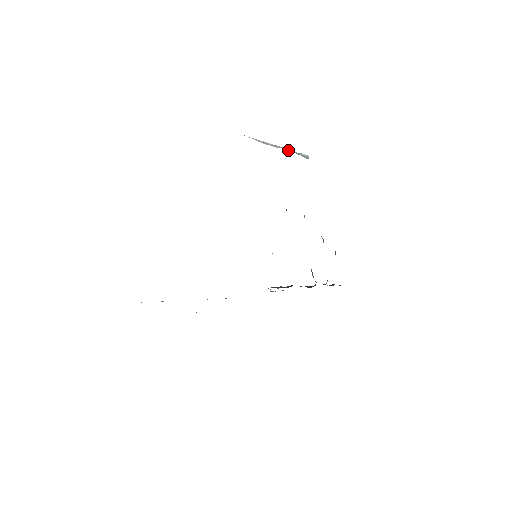
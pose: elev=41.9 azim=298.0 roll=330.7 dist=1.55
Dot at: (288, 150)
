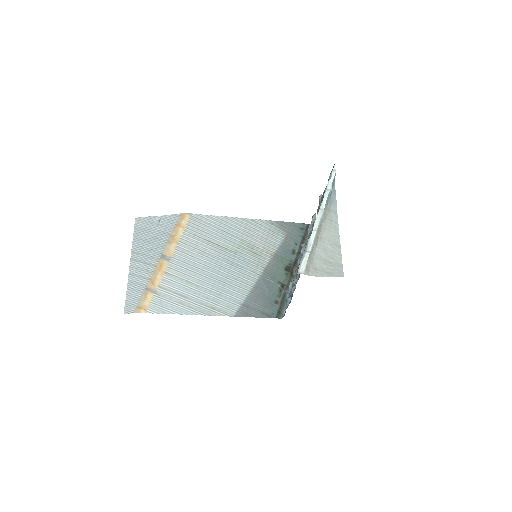
Dot at: (326, 208)
